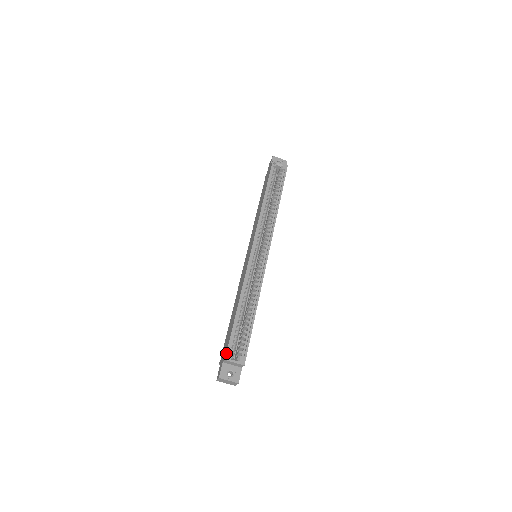
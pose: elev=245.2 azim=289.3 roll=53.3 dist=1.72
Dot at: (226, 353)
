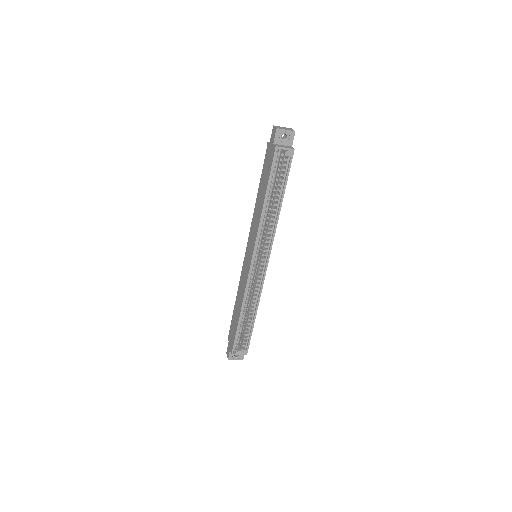
Dot at: (232, 351)
